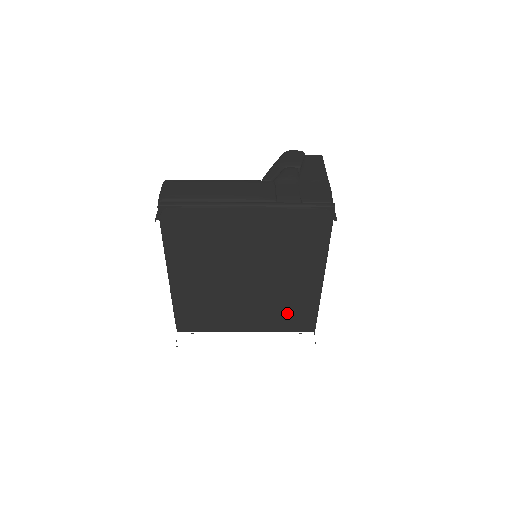
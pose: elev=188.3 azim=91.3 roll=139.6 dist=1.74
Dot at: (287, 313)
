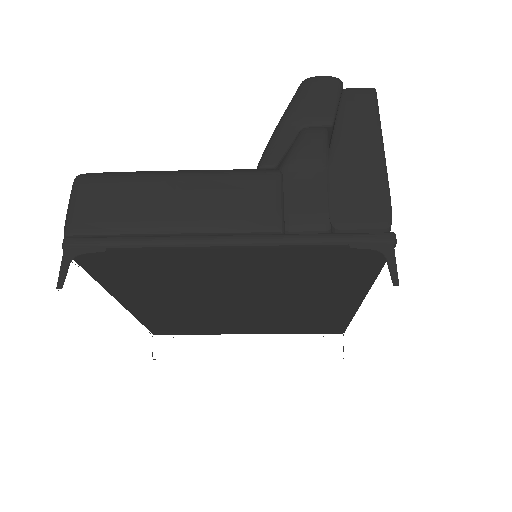
Dot at: (304, 324)
